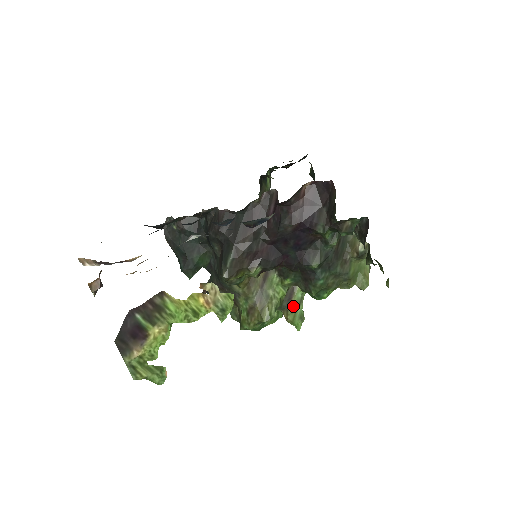
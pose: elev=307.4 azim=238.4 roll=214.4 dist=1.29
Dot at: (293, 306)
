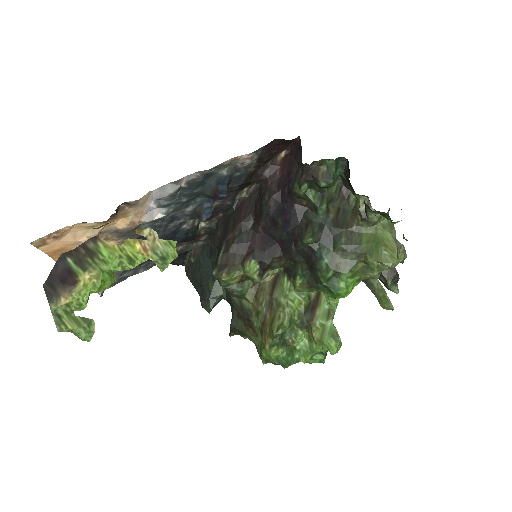
Dot at: (319, 321)
